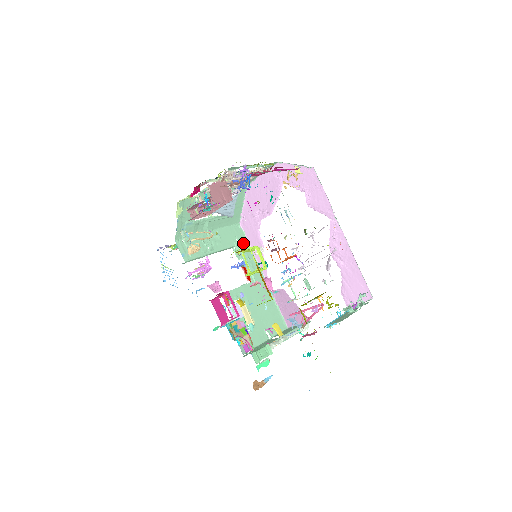
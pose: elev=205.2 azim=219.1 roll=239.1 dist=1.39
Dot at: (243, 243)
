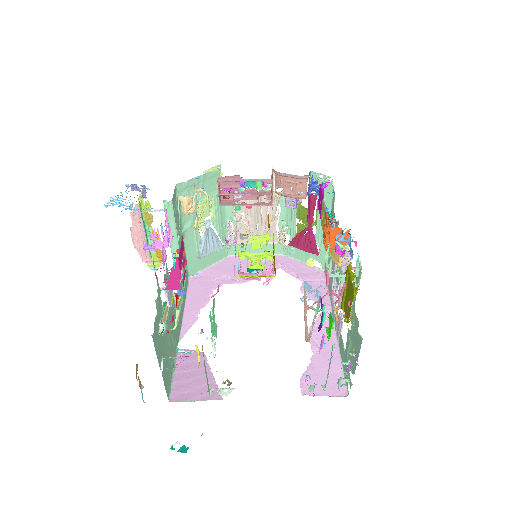
Dot at: (185, 287)
